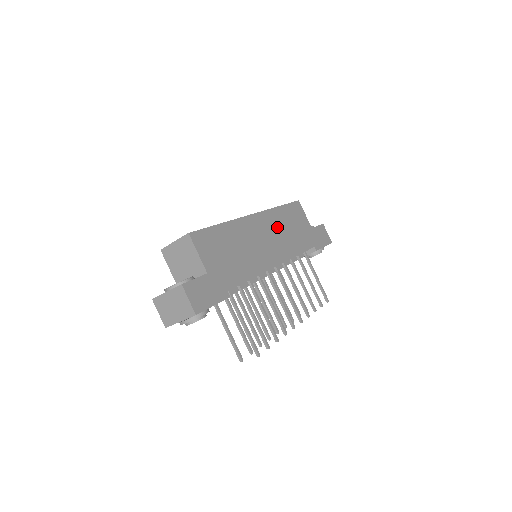
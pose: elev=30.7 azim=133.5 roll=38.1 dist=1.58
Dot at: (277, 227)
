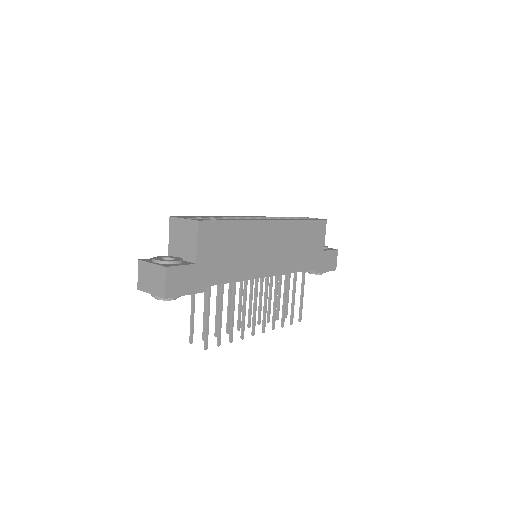
Dot at: (289, 240)
